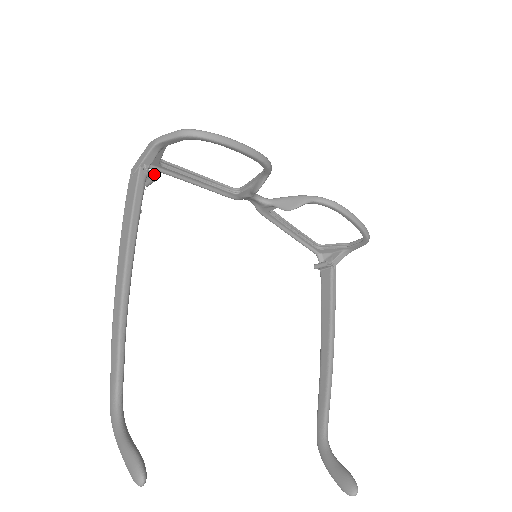
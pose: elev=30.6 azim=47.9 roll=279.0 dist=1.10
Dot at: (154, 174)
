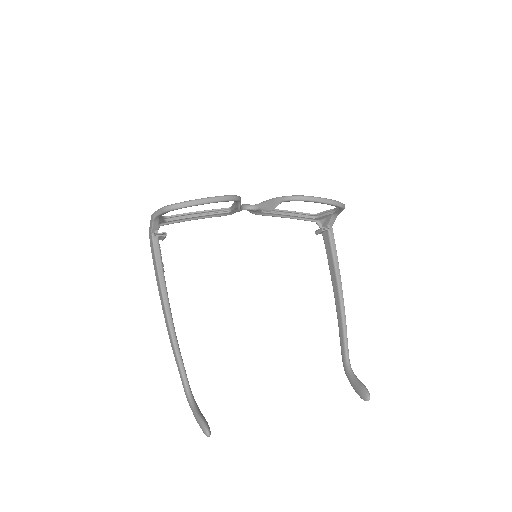
Dot at: (163, 233)
